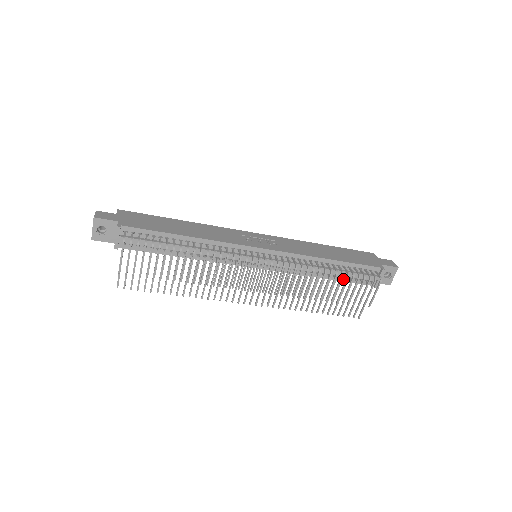
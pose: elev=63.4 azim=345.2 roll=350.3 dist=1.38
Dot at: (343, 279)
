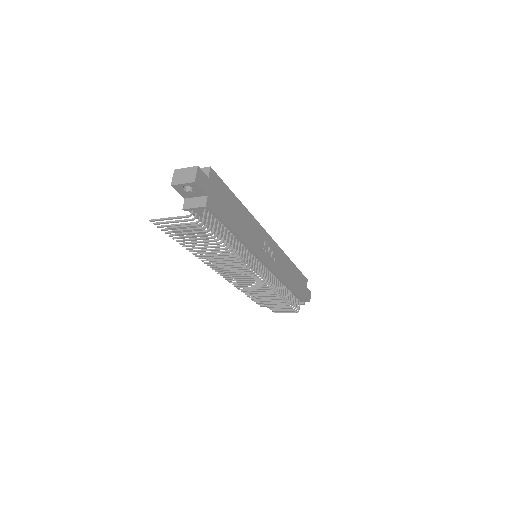
Dot at: occluded
